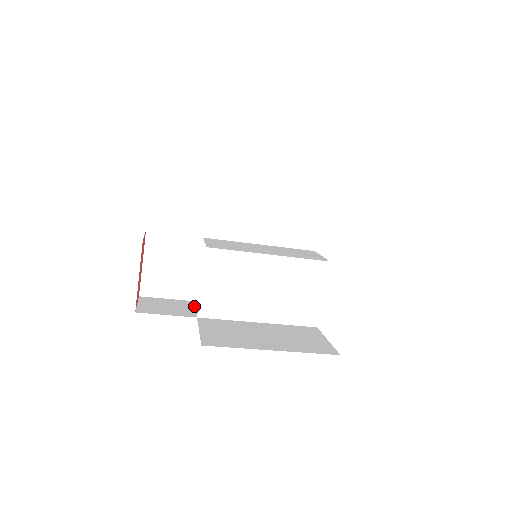
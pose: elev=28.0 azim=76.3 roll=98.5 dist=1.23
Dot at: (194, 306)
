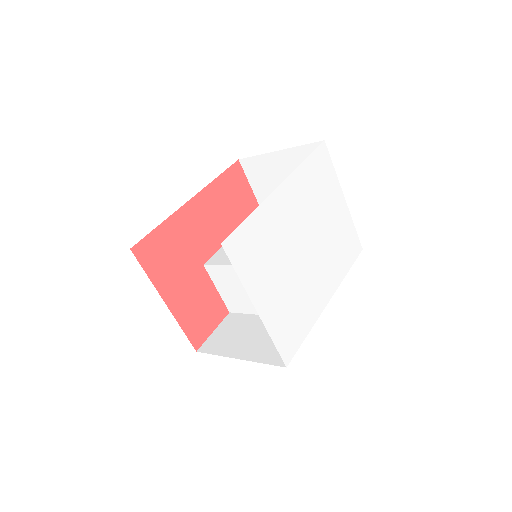
Dot at: occluded
